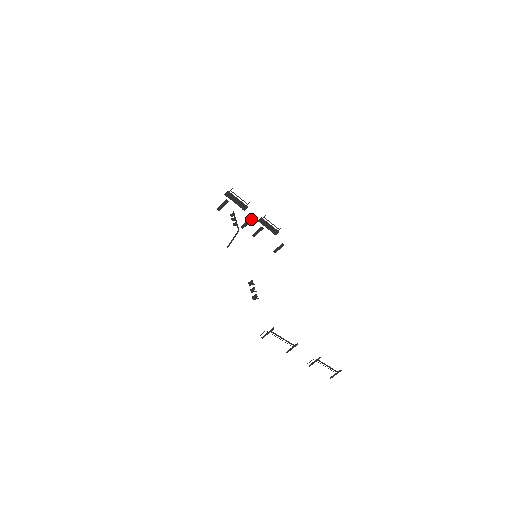
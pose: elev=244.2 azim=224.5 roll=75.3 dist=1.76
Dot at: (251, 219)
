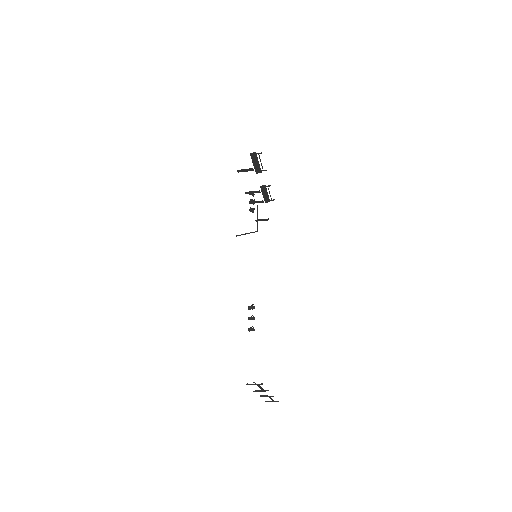
Dot at: occluded
